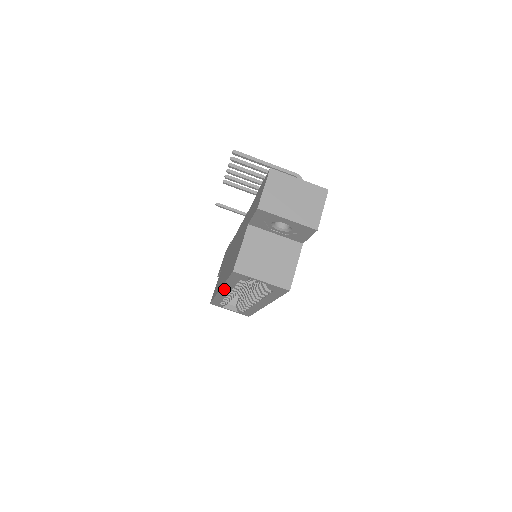
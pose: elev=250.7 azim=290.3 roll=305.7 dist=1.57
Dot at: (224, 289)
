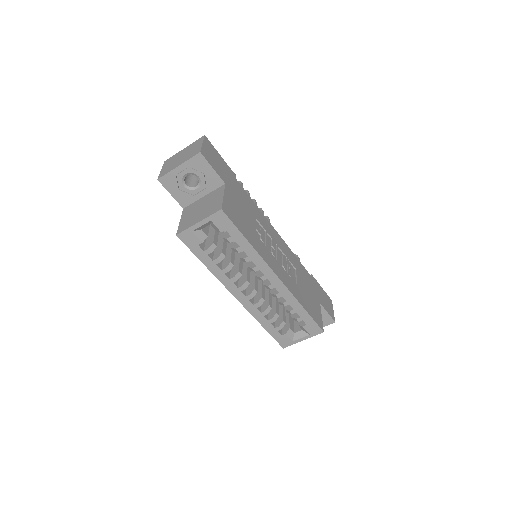
Dot at: (230, 288)
